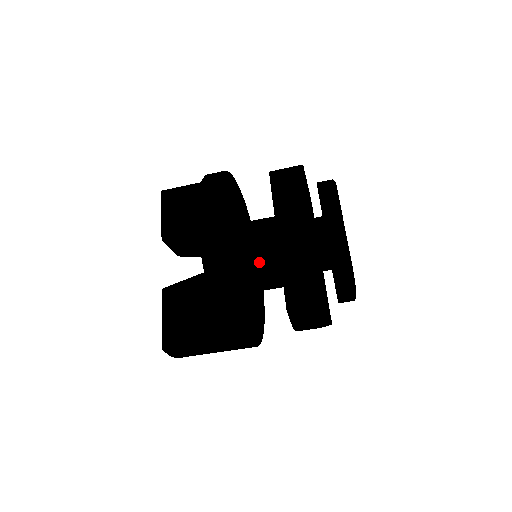
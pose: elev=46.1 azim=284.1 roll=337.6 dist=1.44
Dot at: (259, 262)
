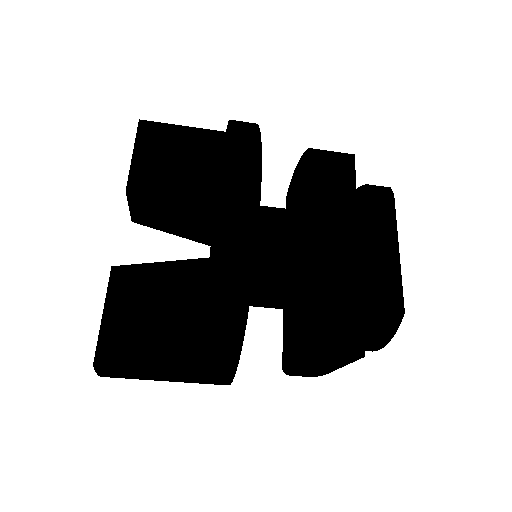
Dot at: (278, 269)
